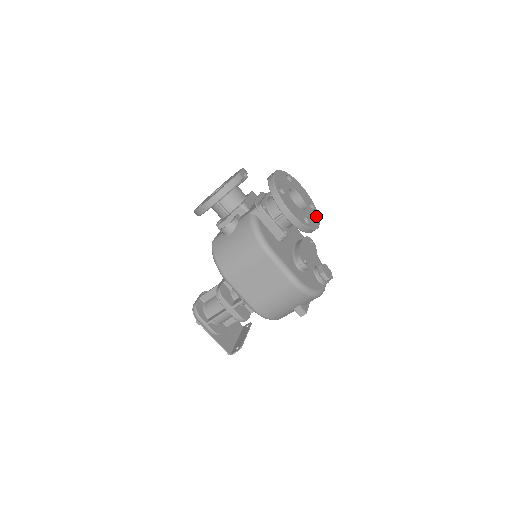
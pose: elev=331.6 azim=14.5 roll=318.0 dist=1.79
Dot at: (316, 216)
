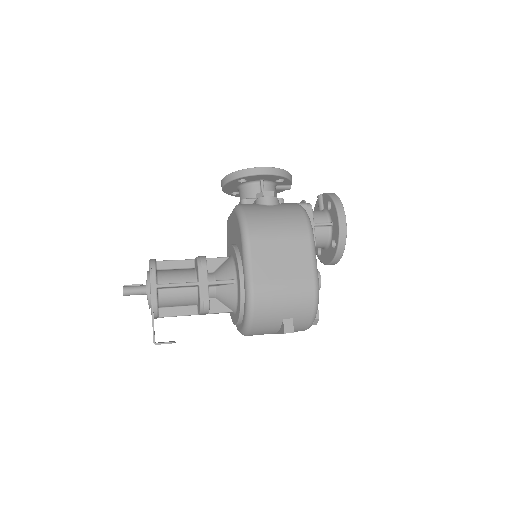
Dot at: occluded
